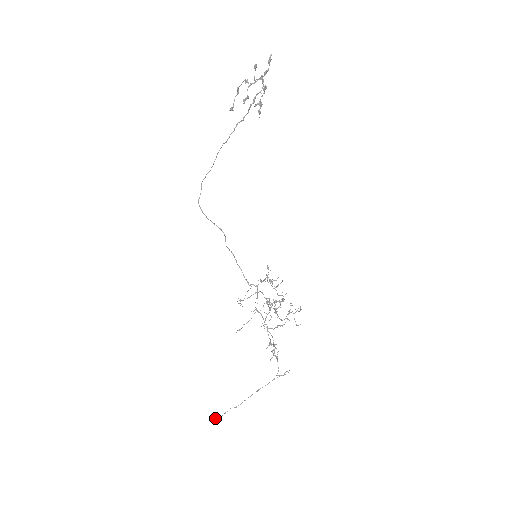
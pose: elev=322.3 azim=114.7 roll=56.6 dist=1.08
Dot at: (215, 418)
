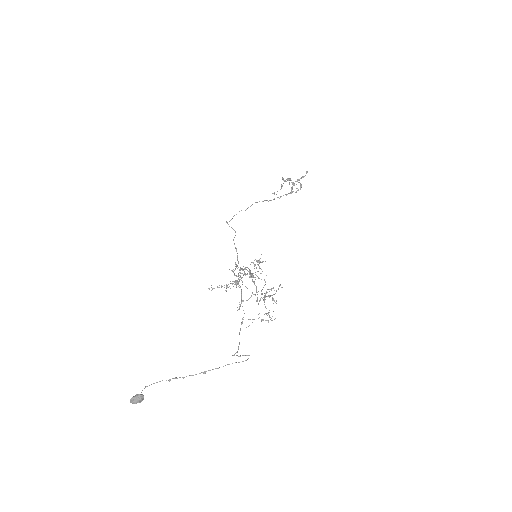
Dot at: (138, 394)
